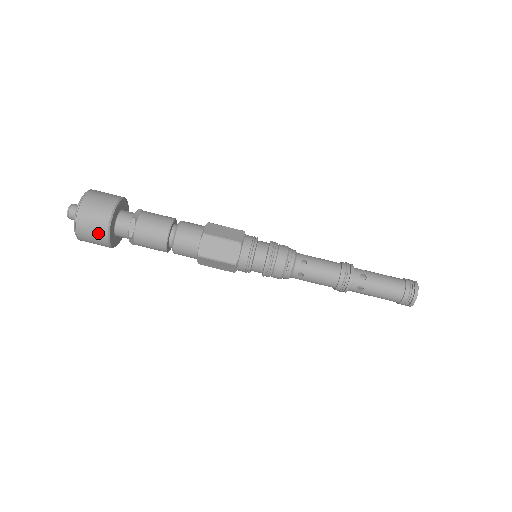
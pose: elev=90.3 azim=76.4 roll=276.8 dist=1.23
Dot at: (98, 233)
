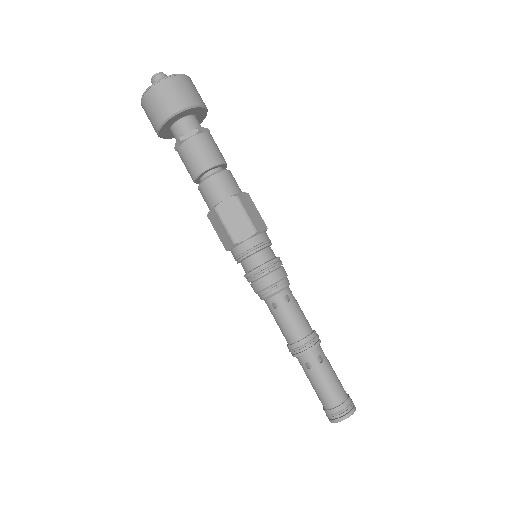
Dot at: (161, 111)
